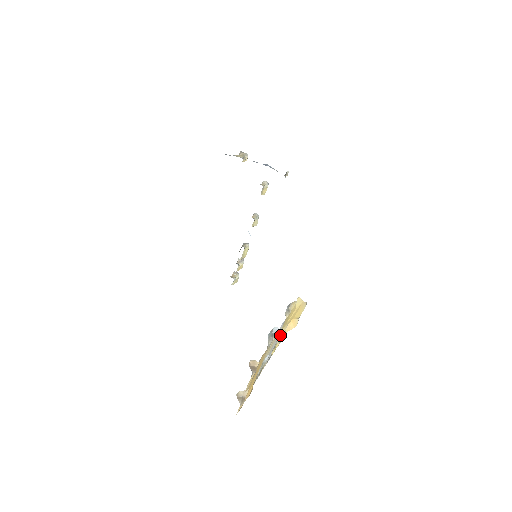
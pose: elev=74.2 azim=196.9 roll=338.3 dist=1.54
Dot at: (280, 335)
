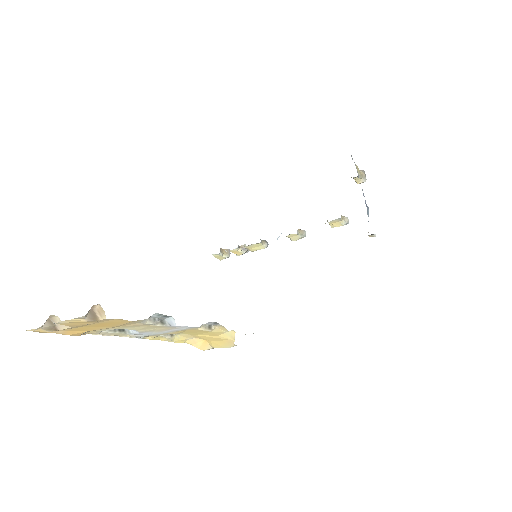
Dot at: (178, 336)
